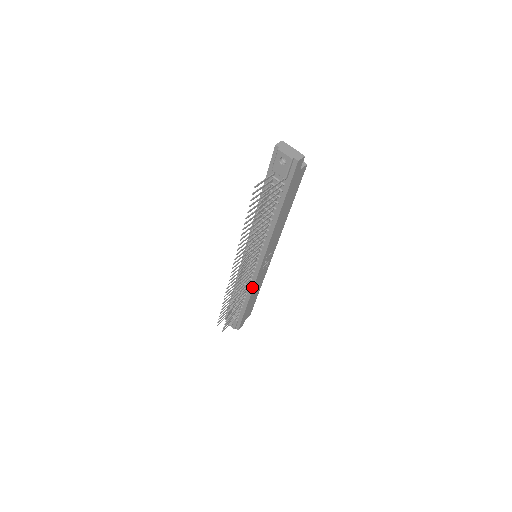
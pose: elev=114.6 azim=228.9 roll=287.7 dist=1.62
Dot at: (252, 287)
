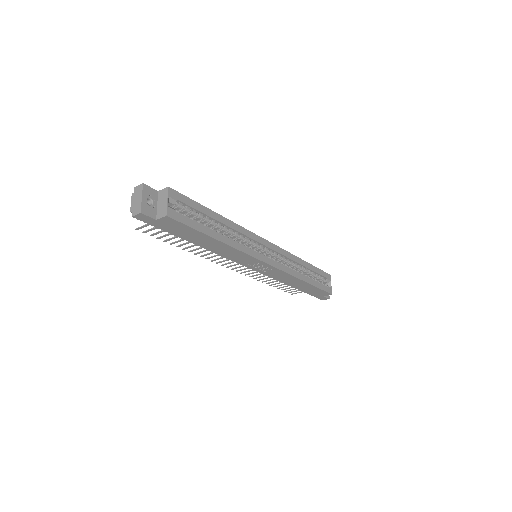
Dot at: (276, 278)
